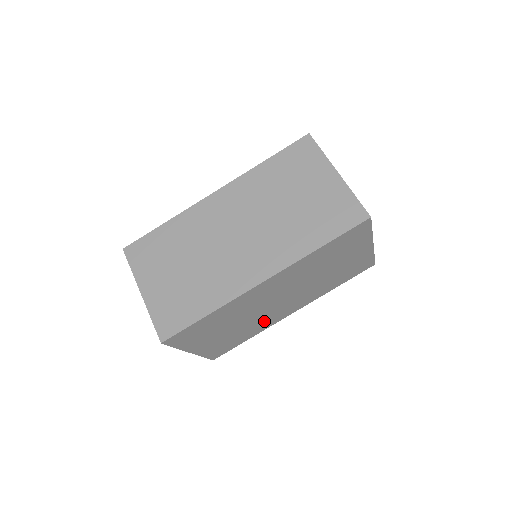
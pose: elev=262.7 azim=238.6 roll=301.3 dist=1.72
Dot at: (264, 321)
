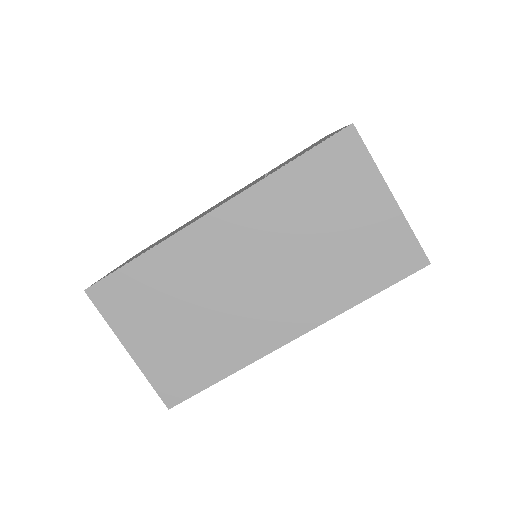
Dot at: occluded
